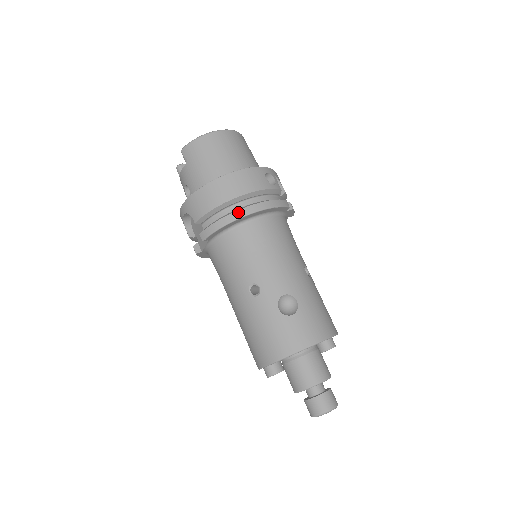
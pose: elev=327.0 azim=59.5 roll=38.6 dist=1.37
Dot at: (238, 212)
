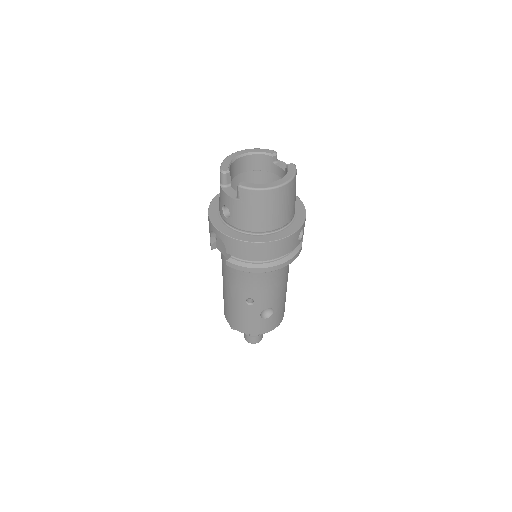
Dot at: (267, 269)
